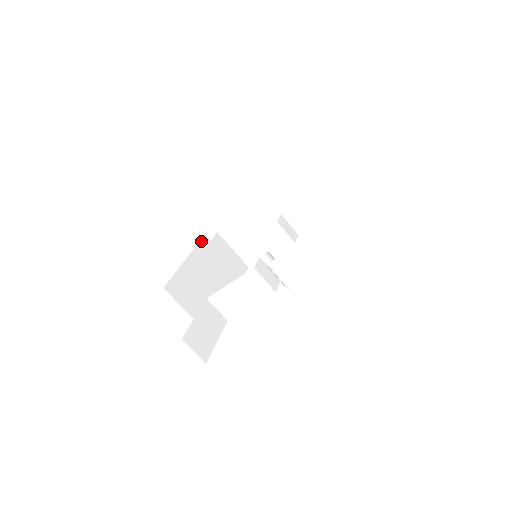
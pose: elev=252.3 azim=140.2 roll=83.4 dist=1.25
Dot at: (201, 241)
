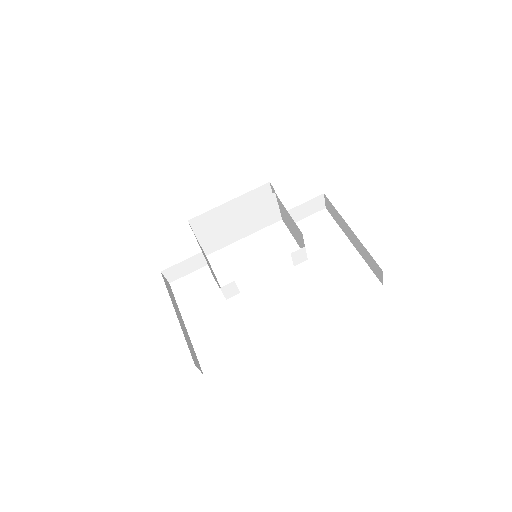
Dot at: (259, 187)
